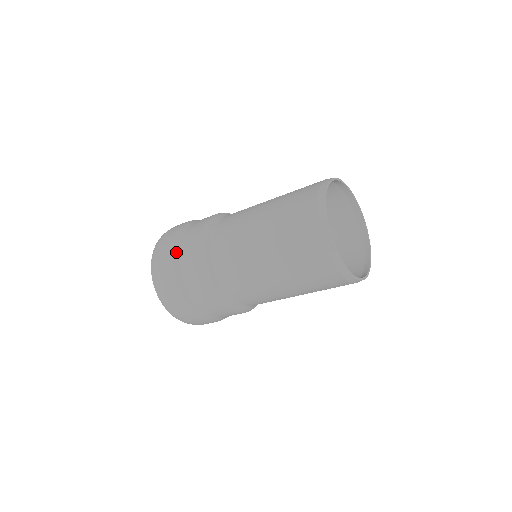
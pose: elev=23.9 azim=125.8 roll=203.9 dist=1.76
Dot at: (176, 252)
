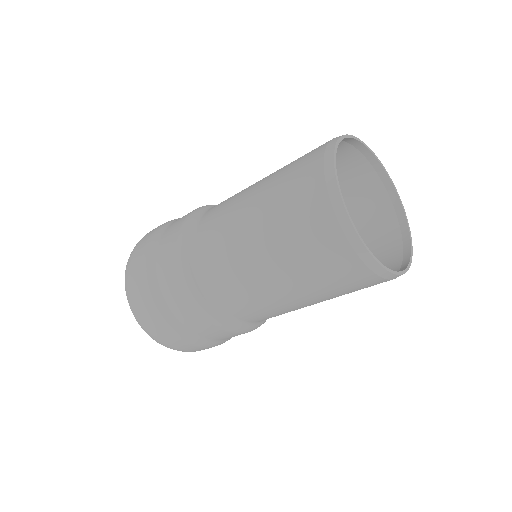
Dot at: (161, 230)
